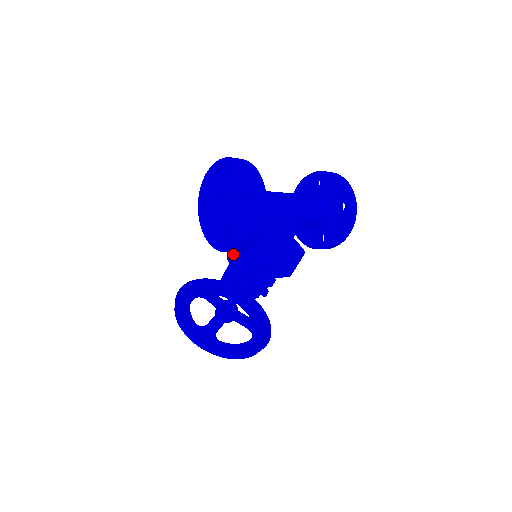
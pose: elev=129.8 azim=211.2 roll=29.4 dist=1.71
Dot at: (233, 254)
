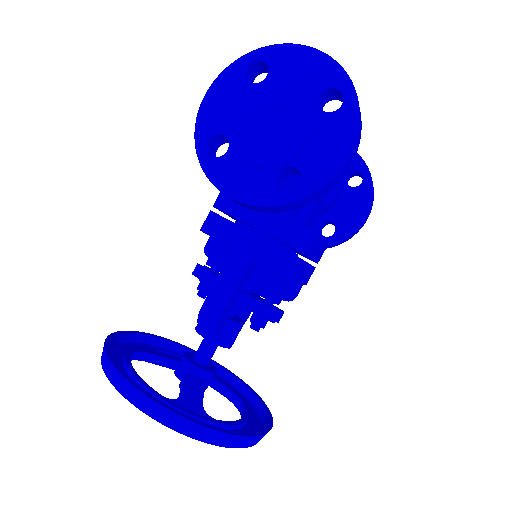
Dot at: (239, 244)
